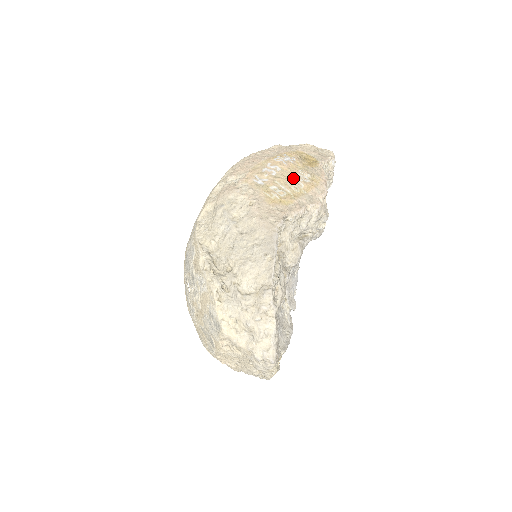
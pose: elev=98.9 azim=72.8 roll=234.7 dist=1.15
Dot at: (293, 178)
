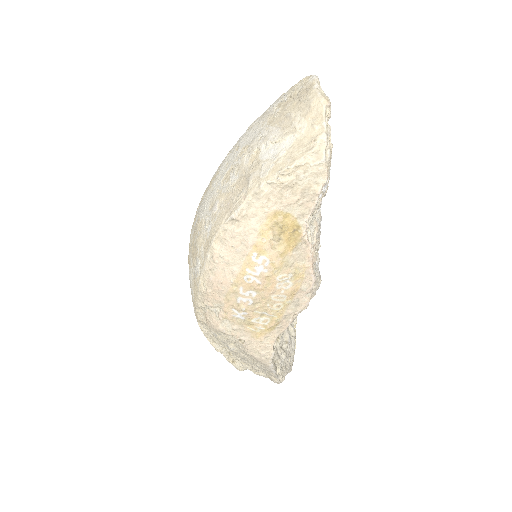
Dot at: (273, 296)
